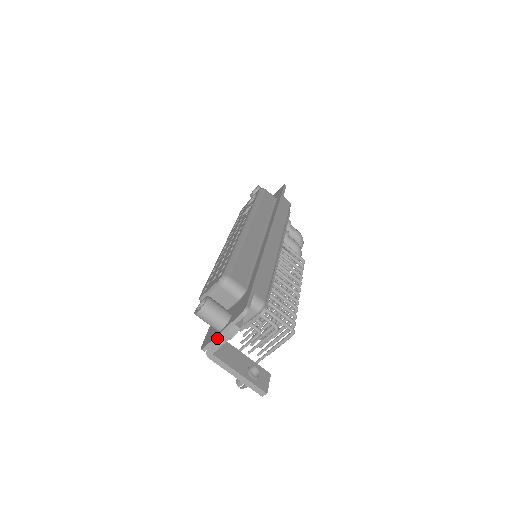
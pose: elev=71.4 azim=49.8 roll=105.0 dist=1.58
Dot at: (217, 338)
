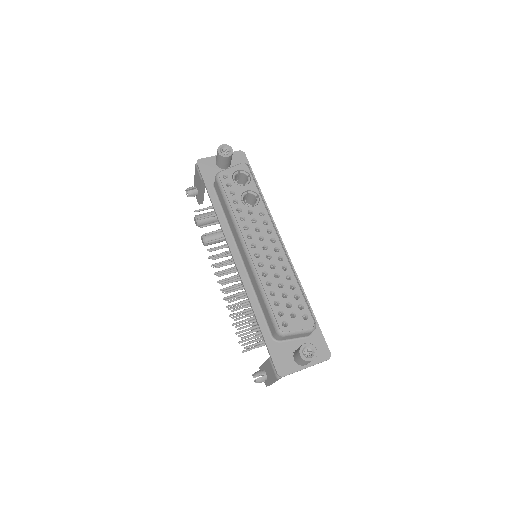
Dot at: occluded
